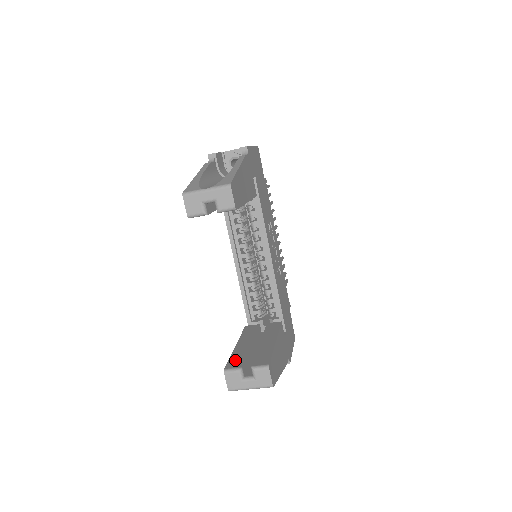
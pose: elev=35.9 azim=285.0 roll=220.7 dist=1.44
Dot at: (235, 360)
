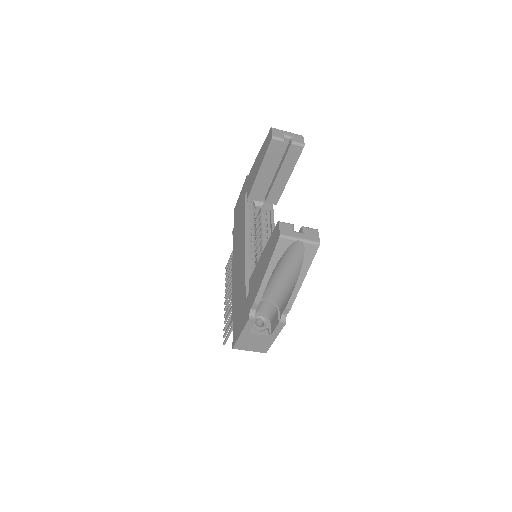
Dot at: occluded
